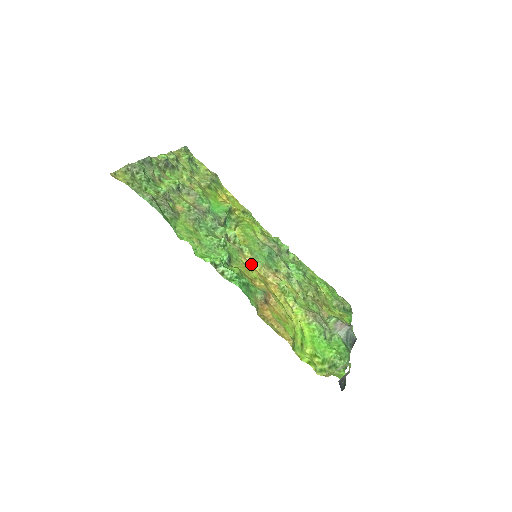
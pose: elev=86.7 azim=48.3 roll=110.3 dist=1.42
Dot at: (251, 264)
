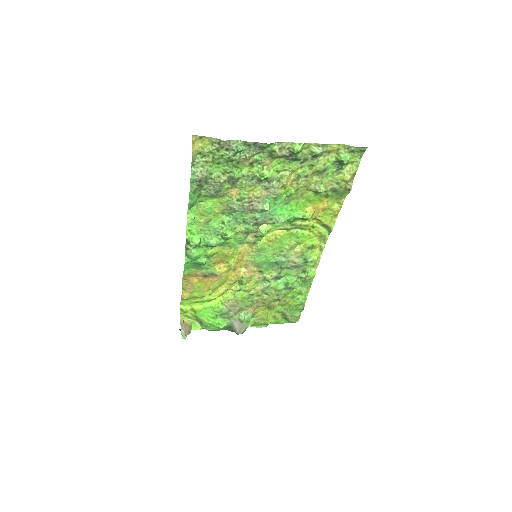
Dot at: (248, 253)
